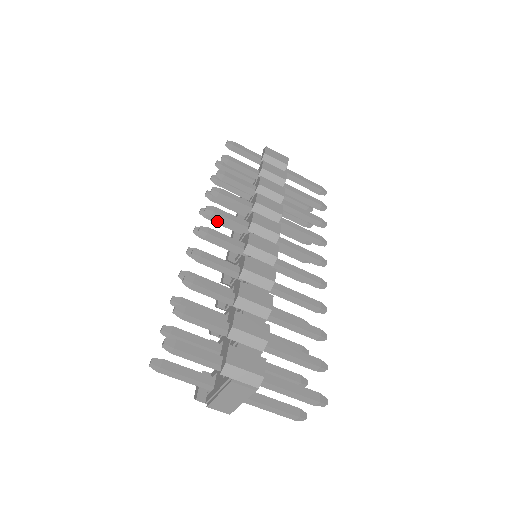
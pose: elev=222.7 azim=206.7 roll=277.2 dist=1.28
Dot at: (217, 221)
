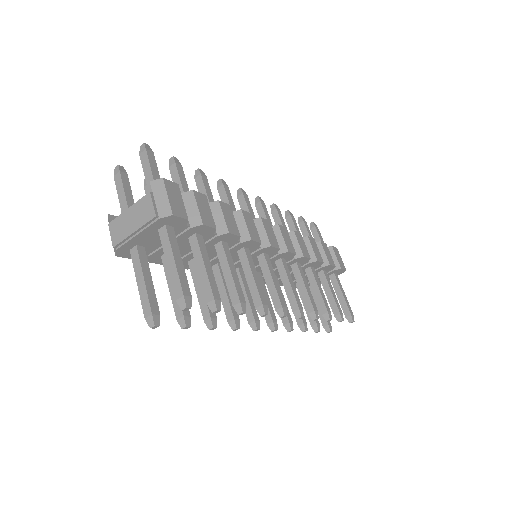
Dot at: occluded
